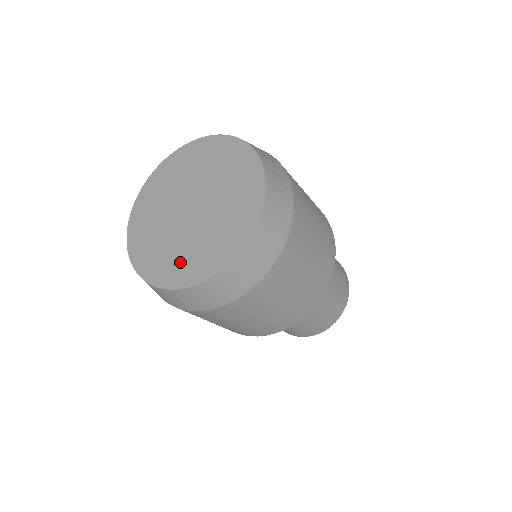
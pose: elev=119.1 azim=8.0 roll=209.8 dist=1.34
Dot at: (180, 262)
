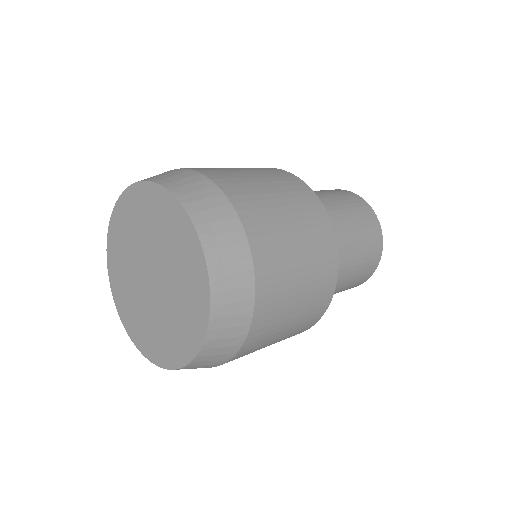
Dot at: (182, 326)
